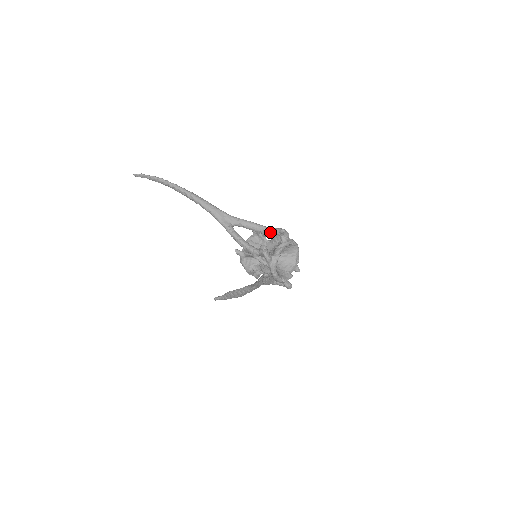
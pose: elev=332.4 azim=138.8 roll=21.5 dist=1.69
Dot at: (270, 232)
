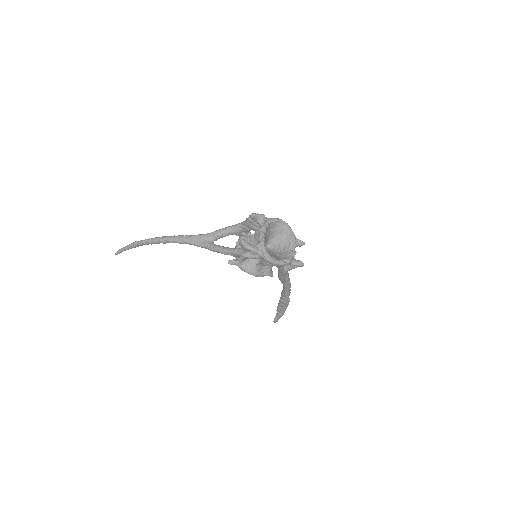
Dot at: (246, 225)
